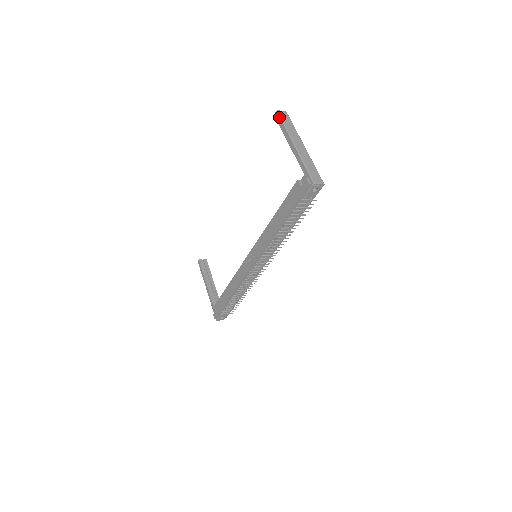
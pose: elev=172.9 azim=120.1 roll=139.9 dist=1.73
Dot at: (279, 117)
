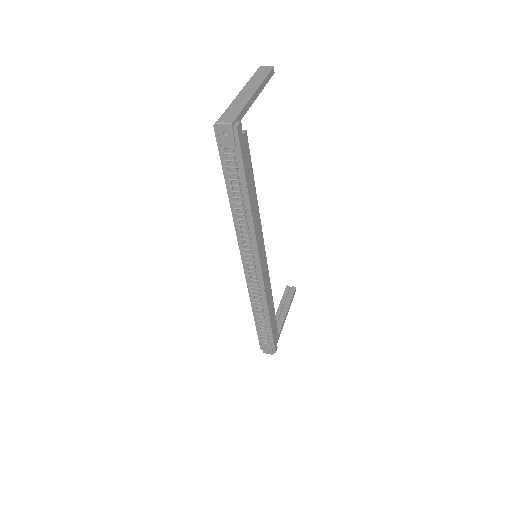
Dot at: (256, 71)
